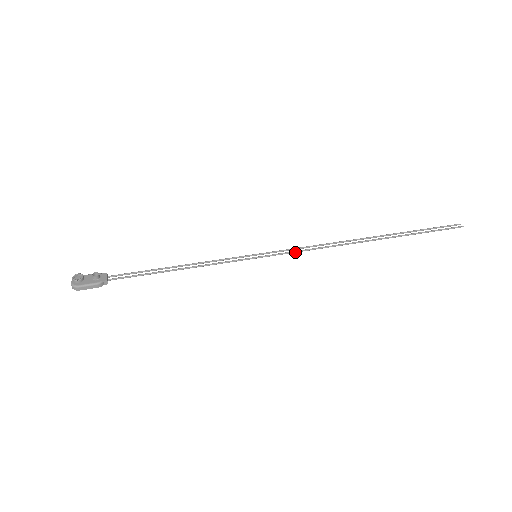
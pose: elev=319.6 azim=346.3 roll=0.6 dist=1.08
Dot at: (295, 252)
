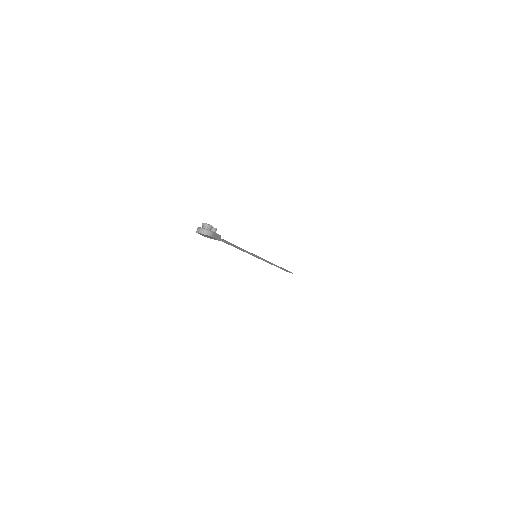
Dot at: (266, 260)
